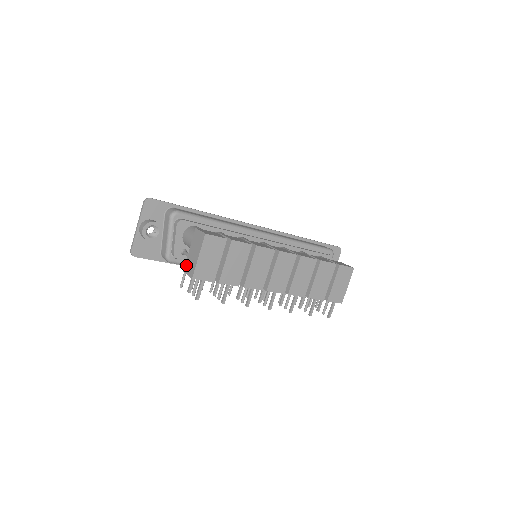
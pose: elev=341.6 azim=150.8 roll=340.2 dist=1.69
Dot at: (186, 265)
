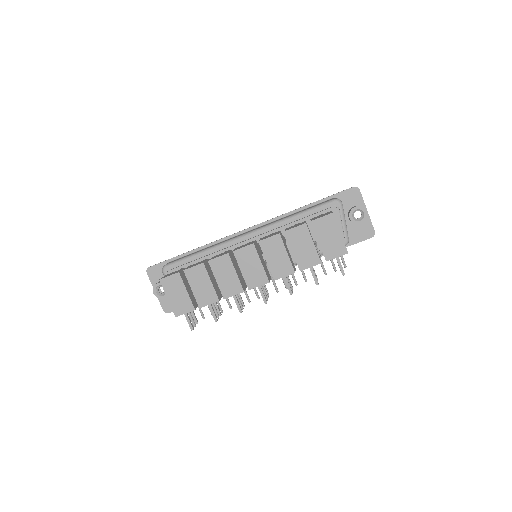
Dot at: occluded
